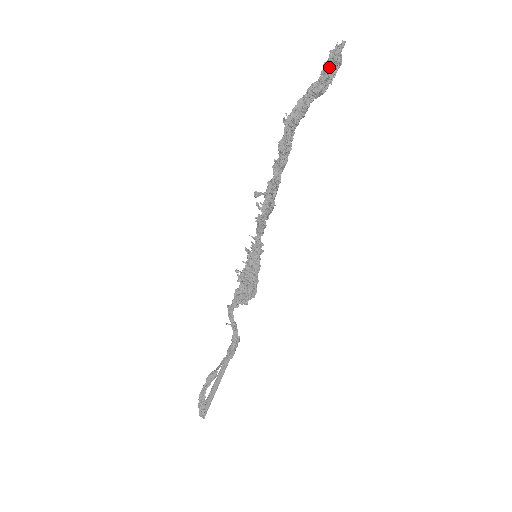
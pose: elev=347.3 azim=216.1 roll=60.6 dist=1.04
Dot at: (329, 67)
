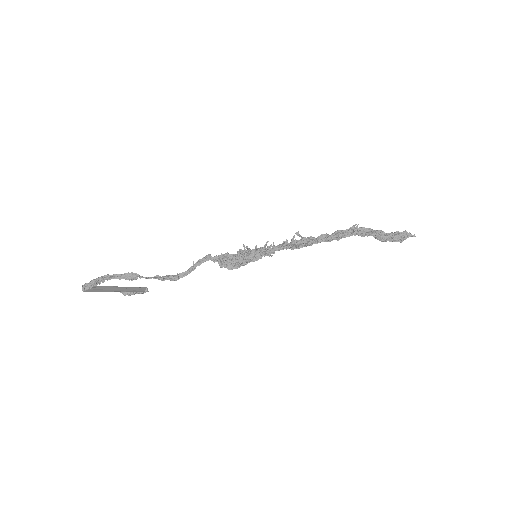
Dot at: (399, 234)
